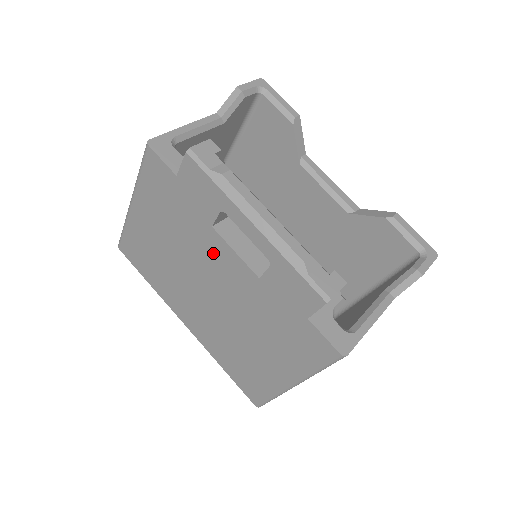
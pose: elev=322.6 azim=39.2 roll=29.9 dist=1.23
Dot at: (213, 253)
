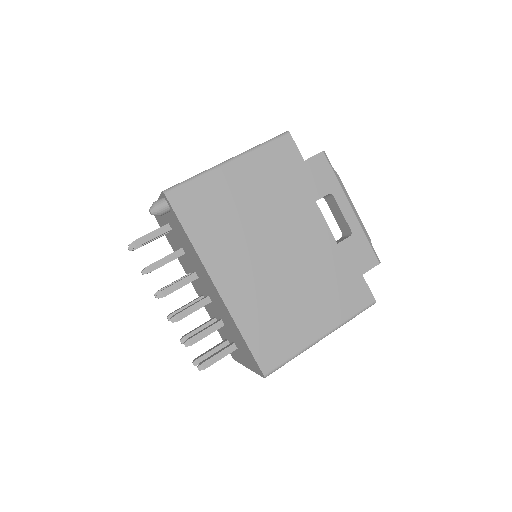
Dot at: (305, 220)
